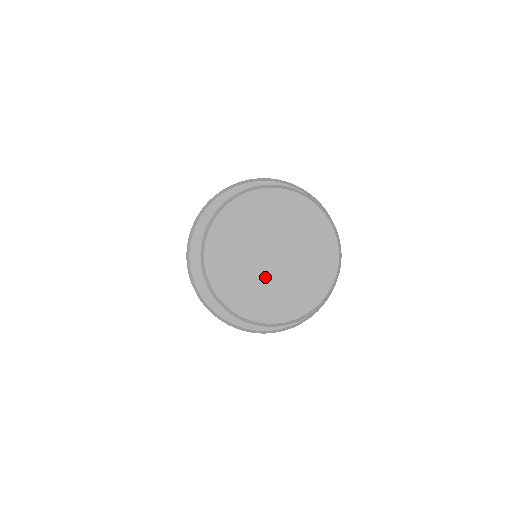
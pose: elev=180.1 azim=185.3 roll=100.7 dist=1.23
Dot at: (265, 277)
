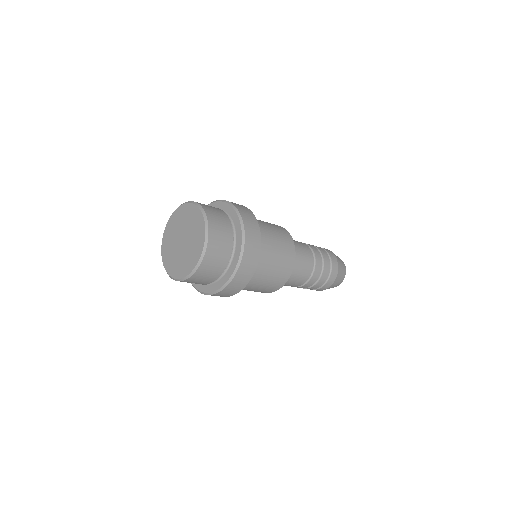
Dot at: (182, 253)
